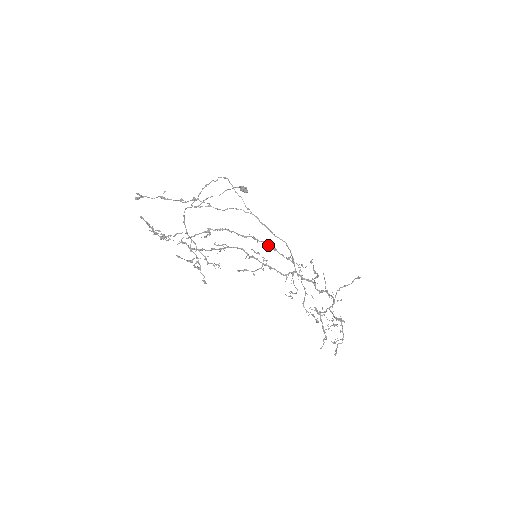
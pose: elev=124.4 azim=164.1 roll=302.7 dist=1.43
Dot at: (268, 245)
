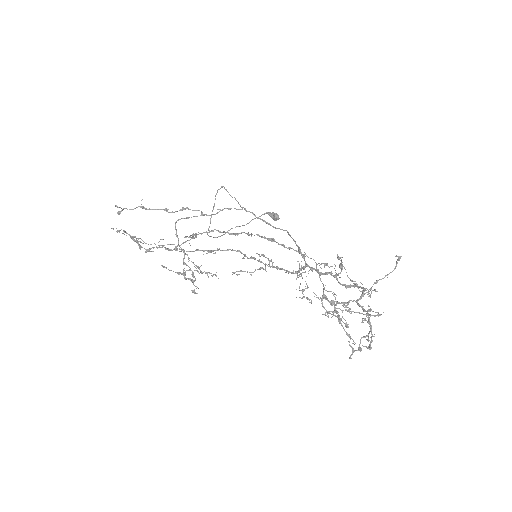
Dot at: (264, 237)
